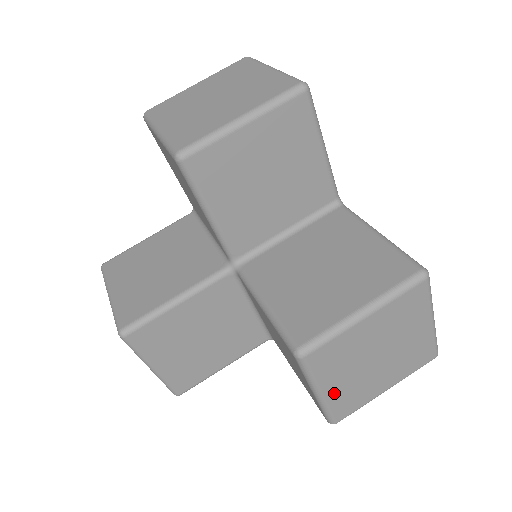
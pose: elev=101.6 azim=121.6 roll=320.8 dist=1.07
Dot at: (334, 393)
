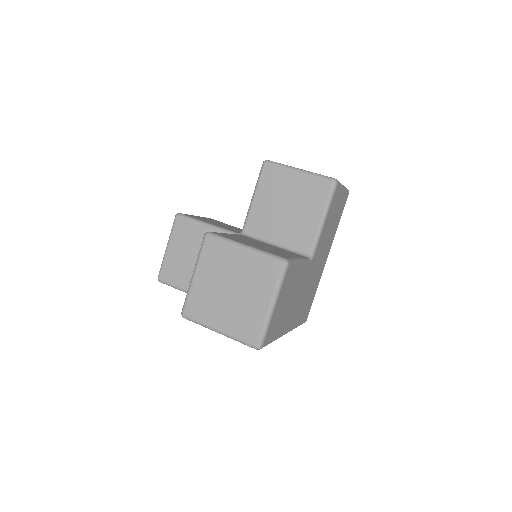
Dot at: (199, 285)
